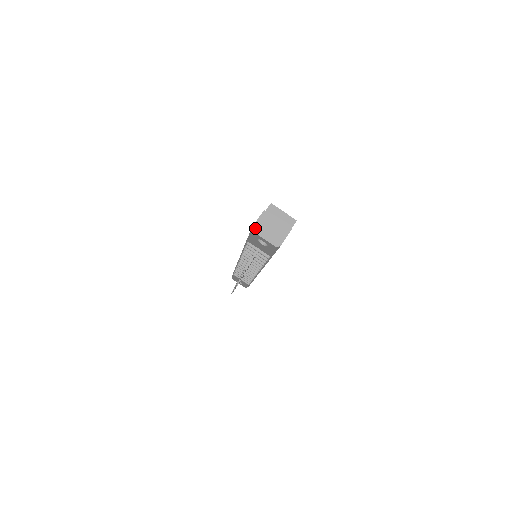
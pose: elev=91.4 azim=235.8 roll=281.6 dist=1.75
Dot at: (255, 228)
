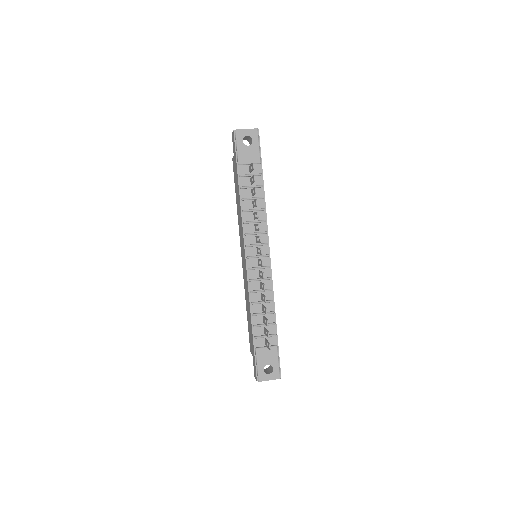
Dot at: (236, 130)
